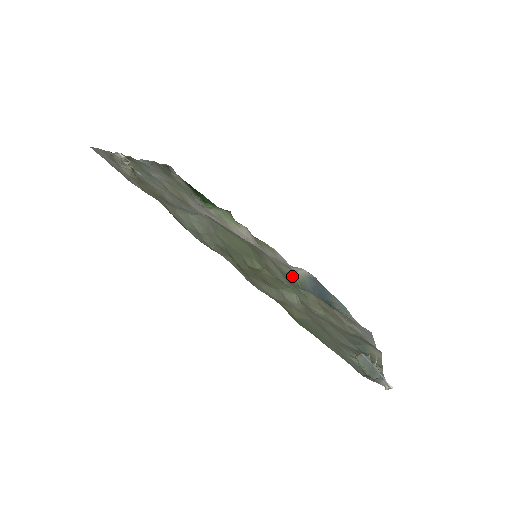
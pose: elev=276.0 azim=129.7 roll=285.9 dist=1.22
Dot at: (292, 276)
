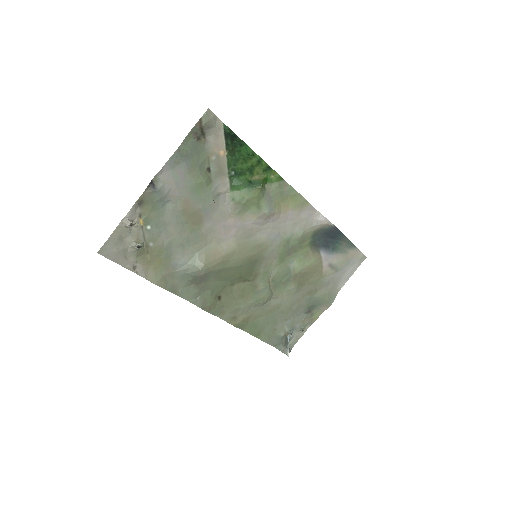
Dot at: (300, 242)
